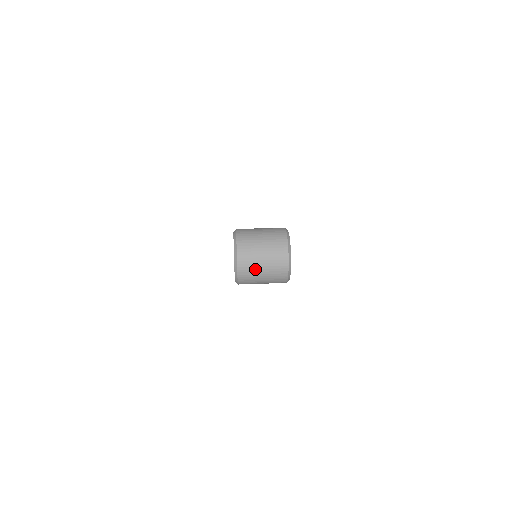
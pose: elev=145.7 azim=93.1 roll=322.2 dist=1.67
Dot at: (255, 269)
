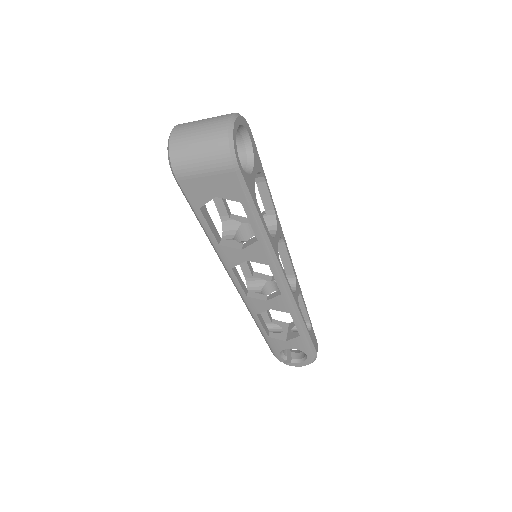
Dot at: (189, 137)
